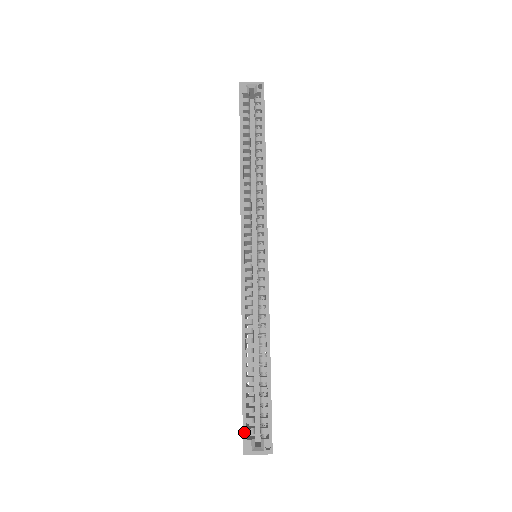
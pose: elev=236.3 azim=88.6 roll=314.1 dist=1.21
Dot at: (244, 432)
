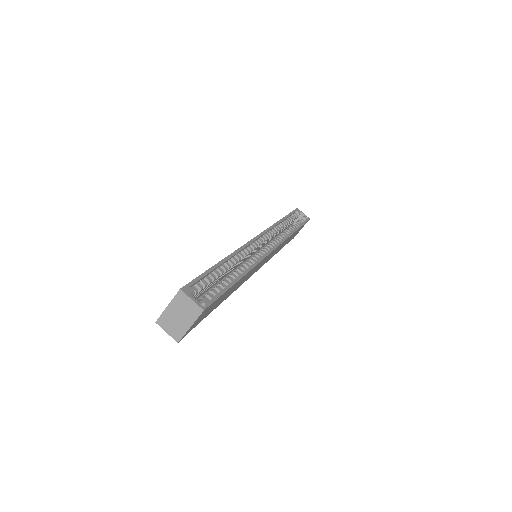
Dot at: (192, 282)
